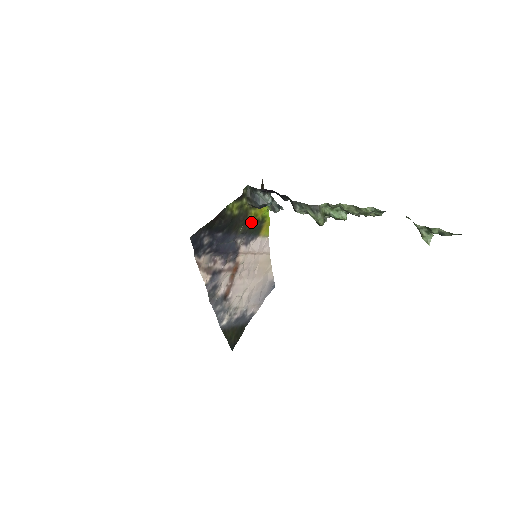
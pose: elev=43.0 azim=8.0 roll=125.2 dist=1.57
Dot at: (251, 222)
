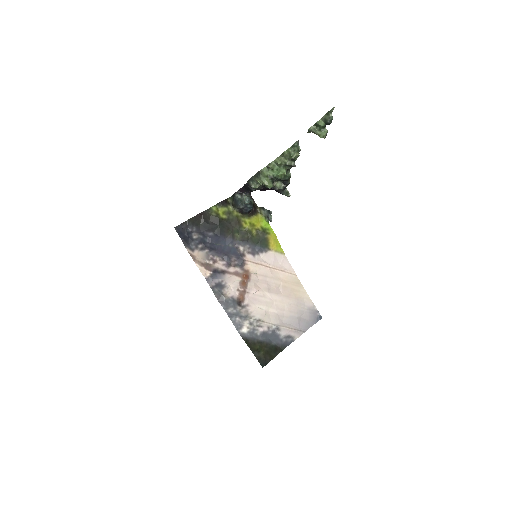
Dot at: (249, 231)
